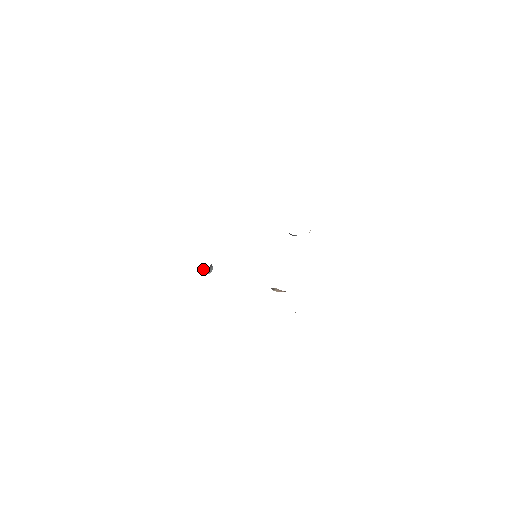
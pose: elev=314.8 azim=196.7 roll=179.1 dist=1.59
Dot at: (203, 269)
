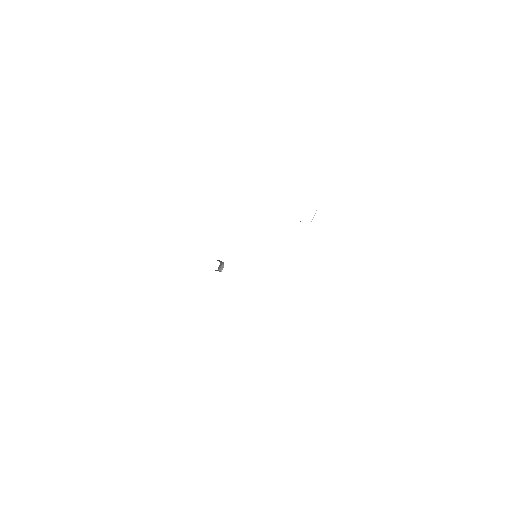
Dot at: occluded
